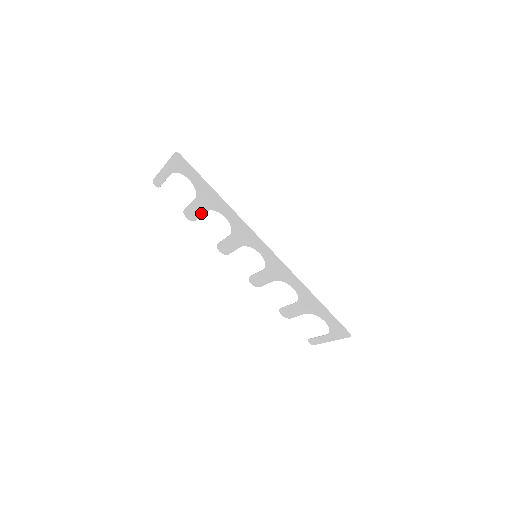
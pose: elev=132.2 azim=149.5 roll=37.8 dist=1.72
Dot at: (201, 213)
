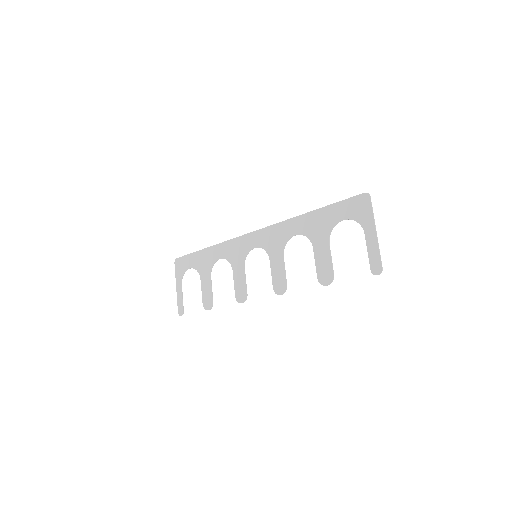
Dot at: (210, 286)
